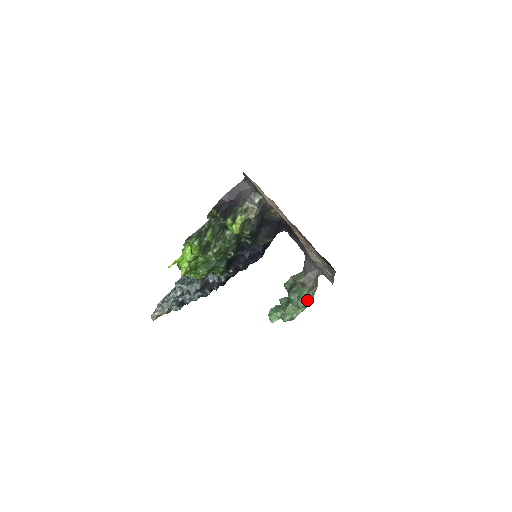
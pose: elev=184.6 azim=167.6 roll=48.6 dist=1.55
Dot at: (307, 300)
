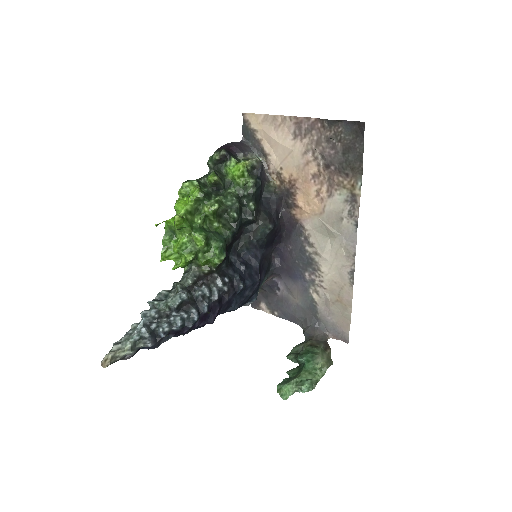
Dot at: (324, 358)
